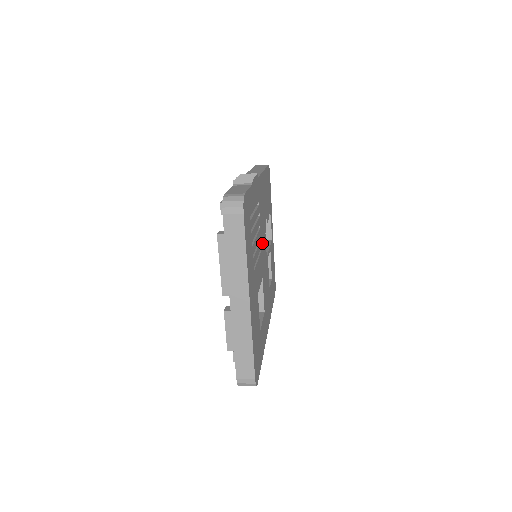
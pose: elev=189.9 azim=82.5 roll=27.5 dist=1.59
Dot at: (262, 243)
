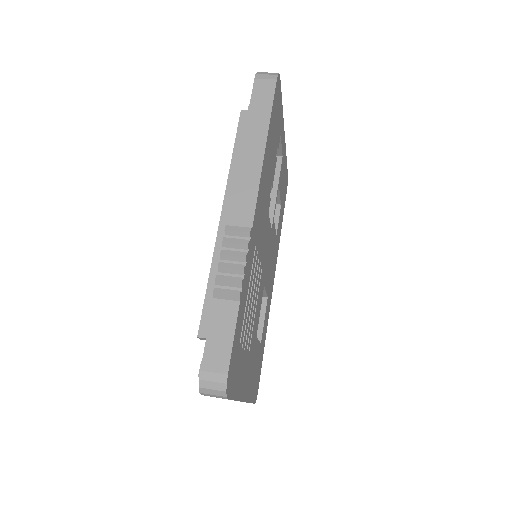
Dot at: (263, 255)
